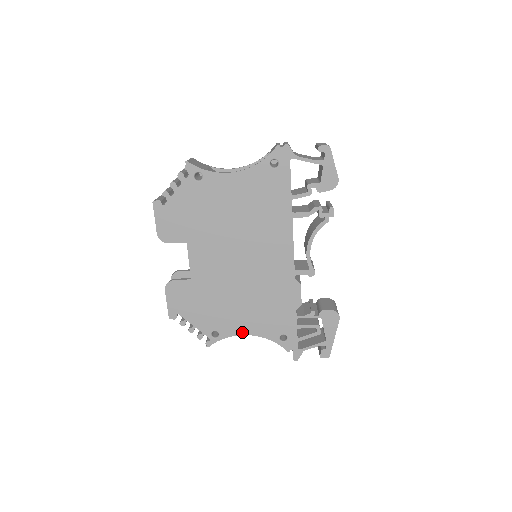
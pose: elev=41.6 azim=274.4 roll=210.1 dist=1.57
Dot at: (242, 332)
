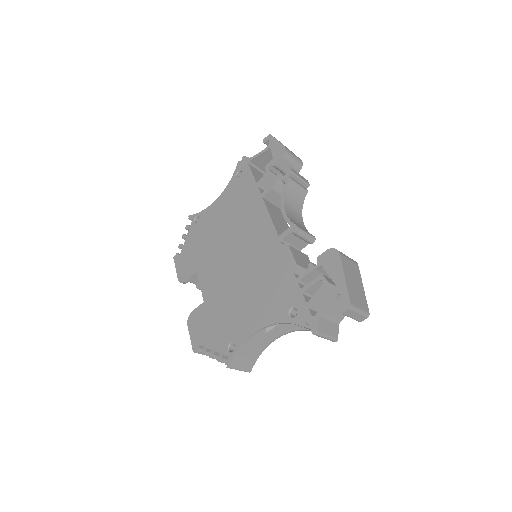
Dot at: (253, 330)
